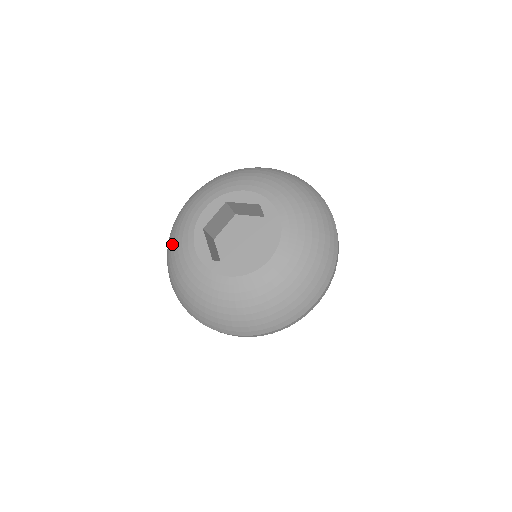
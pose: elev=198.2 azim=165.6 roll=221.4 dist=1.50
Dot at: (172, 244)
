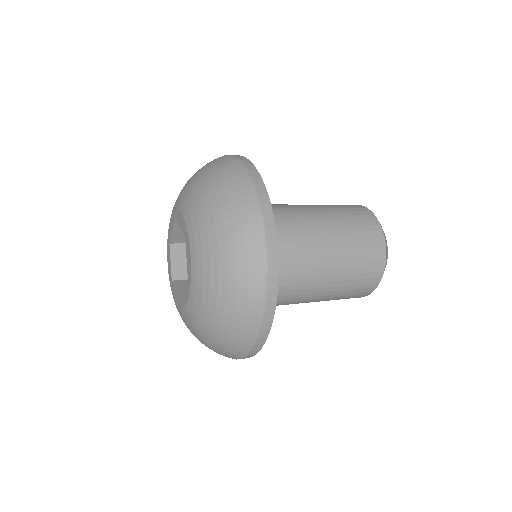
Dot at: occluded
